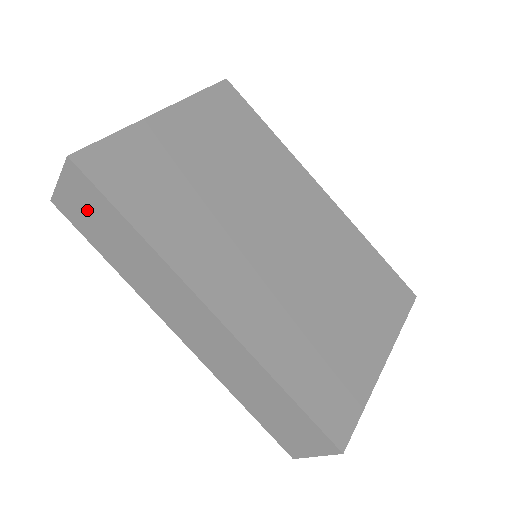
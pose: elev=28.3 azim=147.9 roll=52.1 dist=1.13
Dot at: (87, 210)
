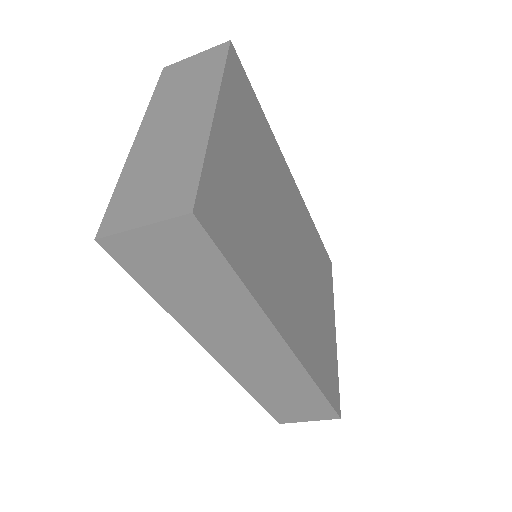
Dot at: (173, 261)
